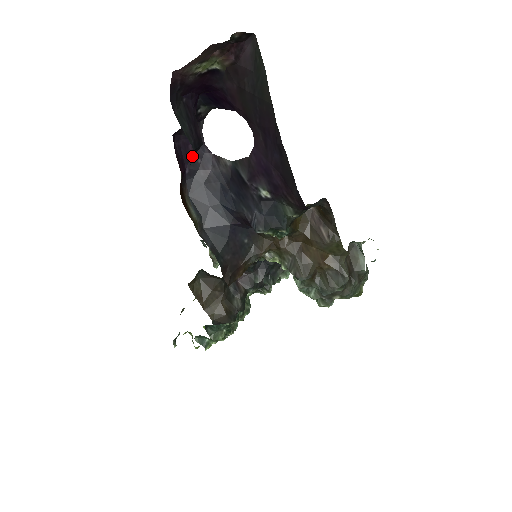
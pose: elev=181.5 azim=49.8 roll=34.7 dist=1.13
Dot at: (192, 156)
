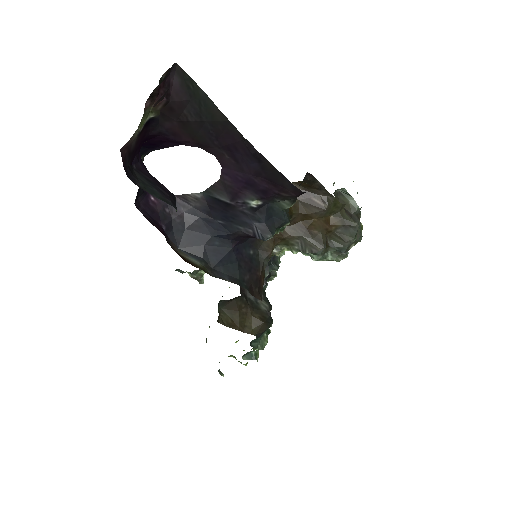
Dot at: occluded
